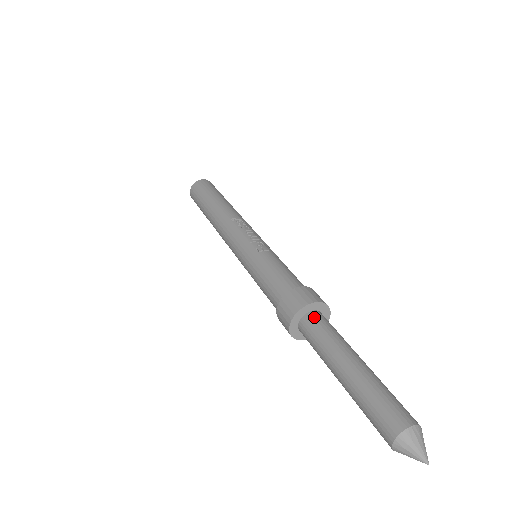
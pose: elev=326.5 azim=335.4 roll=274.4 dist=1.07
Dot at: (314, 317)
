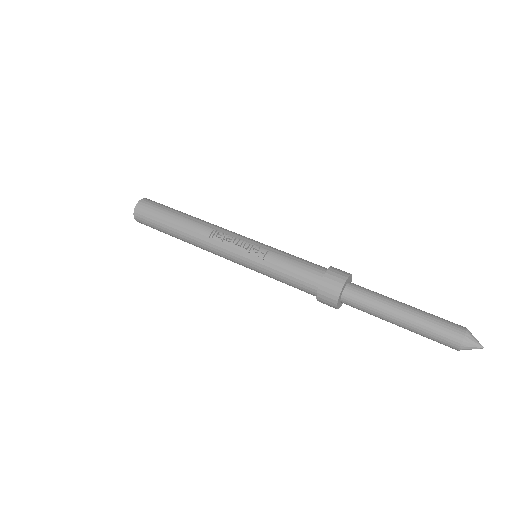
Dot at: (350, 293)
